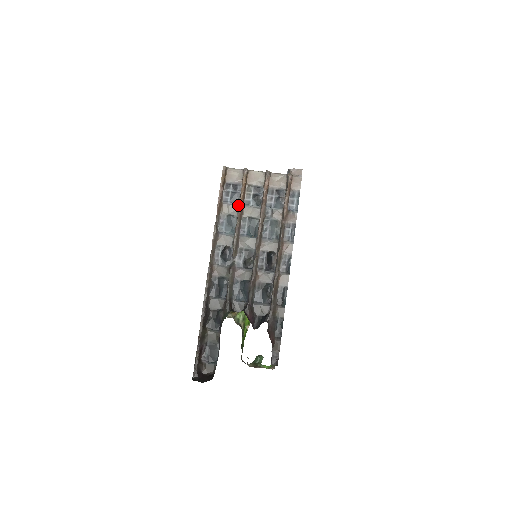
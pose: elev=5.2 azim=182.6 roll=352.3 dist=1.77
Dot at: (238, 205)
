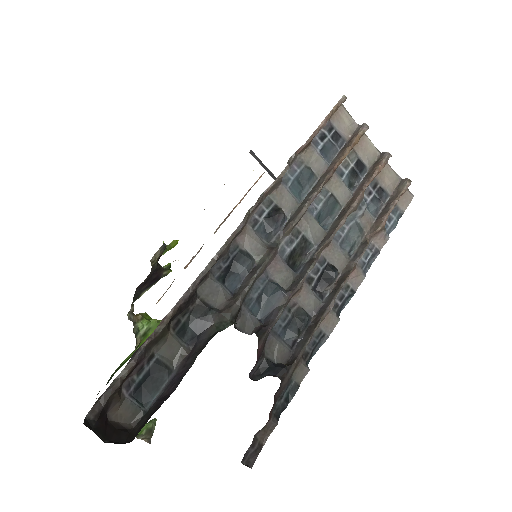
Dot at: (329, 164)
